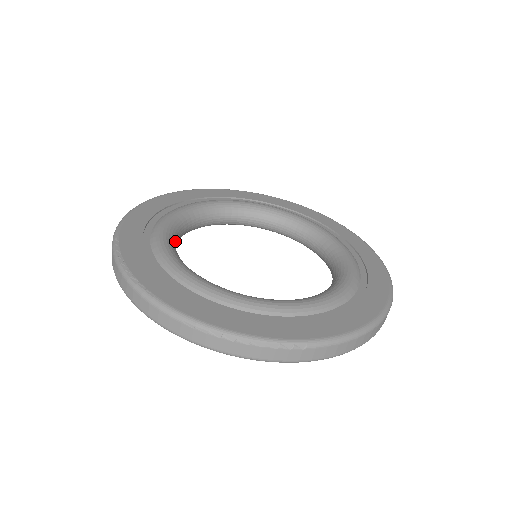
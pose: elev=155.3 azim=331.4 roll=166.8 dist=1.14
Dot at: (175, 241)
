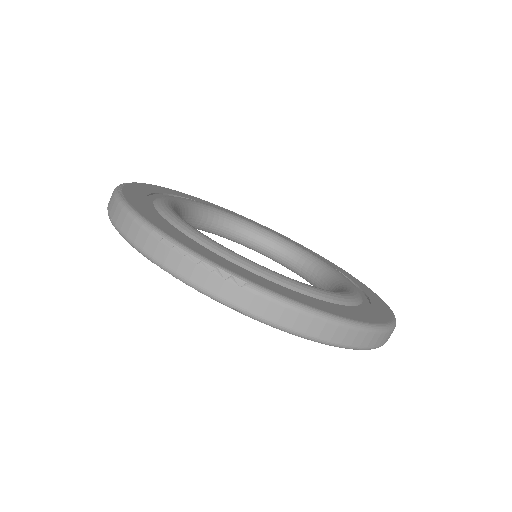
Dot at: (185, 212)
